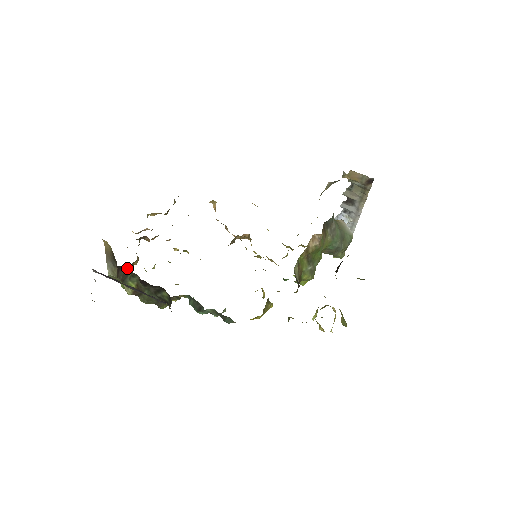
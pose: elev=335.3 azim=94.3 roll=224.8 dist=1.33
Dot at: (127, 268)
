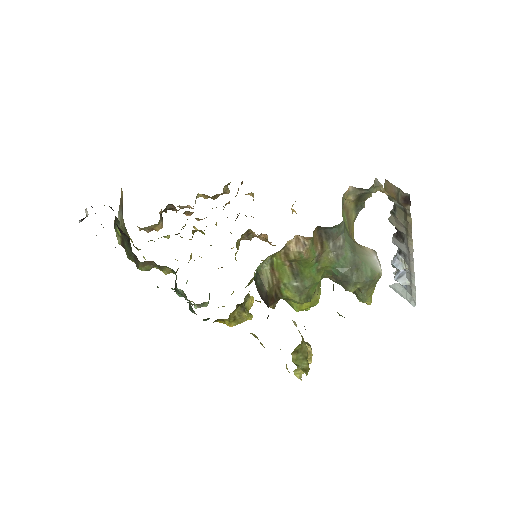
Dot at: (144, 228)
